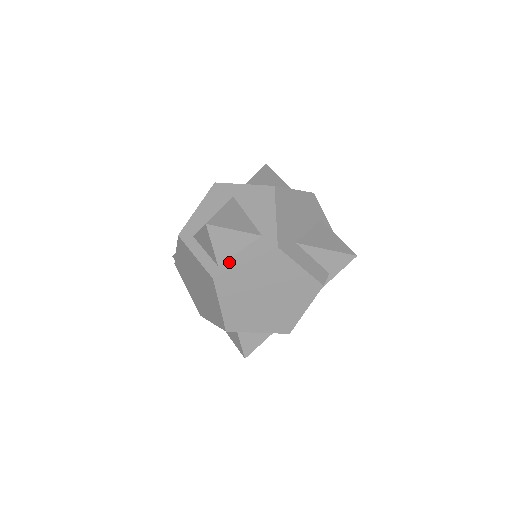
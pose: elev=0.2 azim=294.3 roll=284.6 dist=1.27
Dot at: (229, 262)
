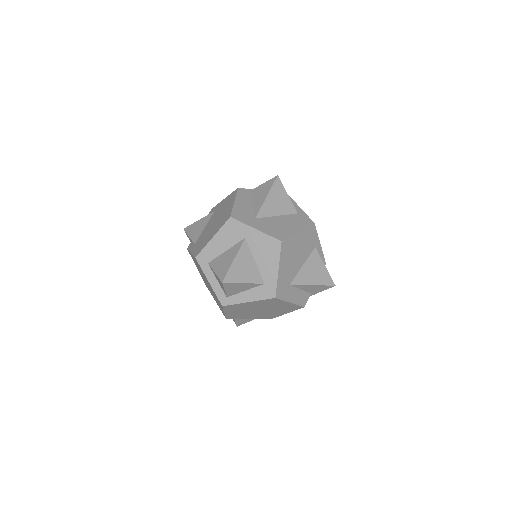
Dot at: (236, 297)
